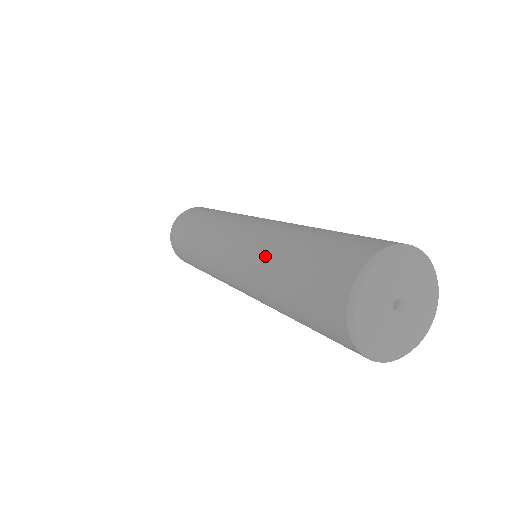
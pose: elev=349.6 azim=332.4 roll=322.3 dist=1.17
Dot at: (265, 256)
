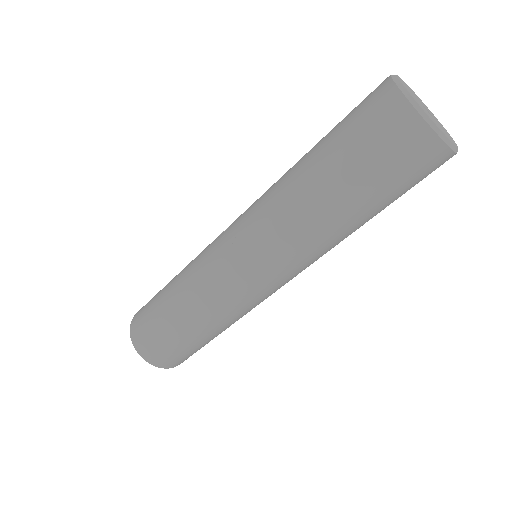
Dot at: (292, 191)
